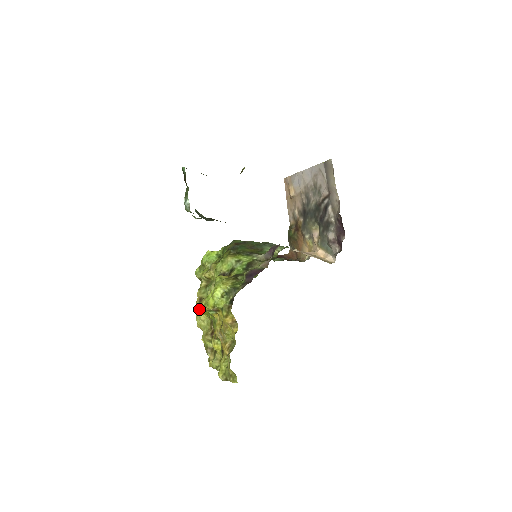
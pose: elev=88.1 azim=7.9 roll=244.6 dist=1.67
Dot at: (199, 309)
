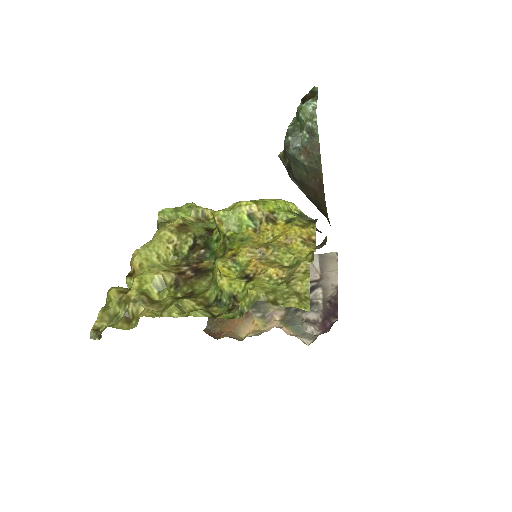
Dot at: (224, 209)
